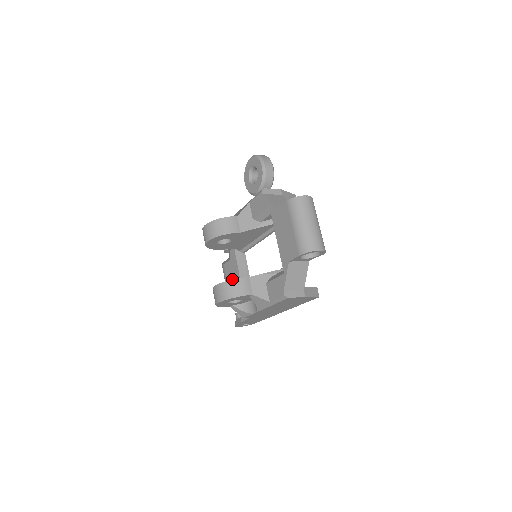
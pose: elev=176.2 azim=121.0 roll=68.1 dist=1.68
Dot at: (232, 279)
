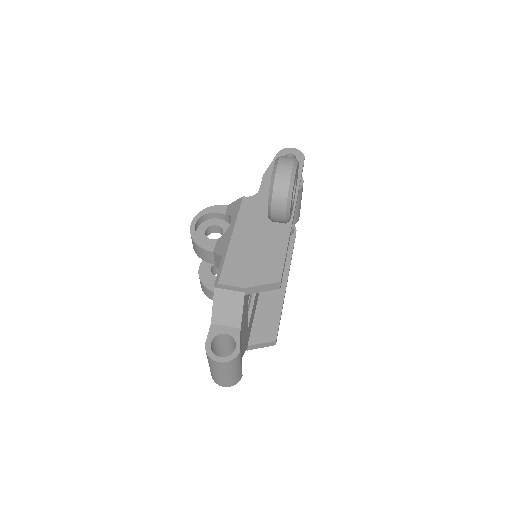
Dot at: (204, 285)
